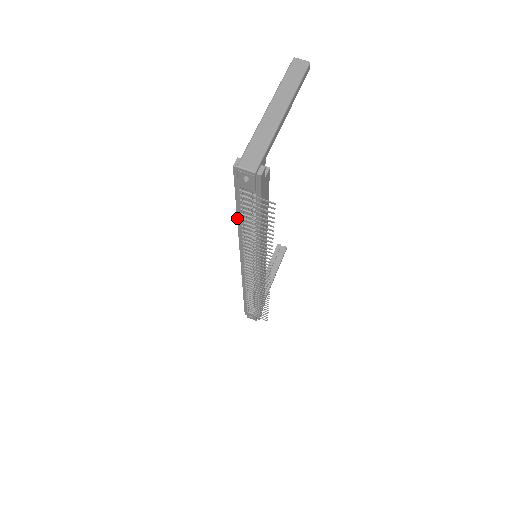
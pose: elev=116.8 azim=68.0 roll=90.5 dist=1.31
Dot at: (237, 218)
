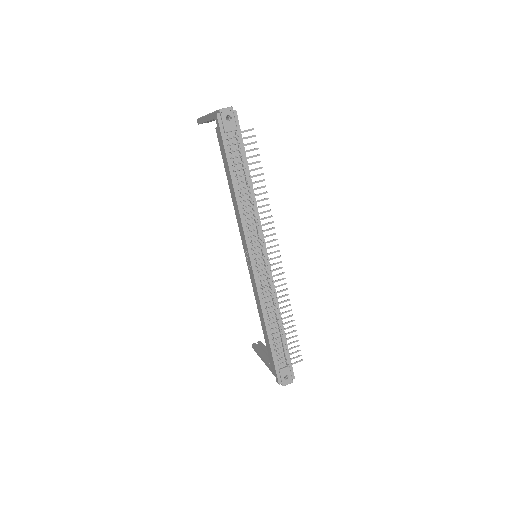
Dot at: (232, 182)
